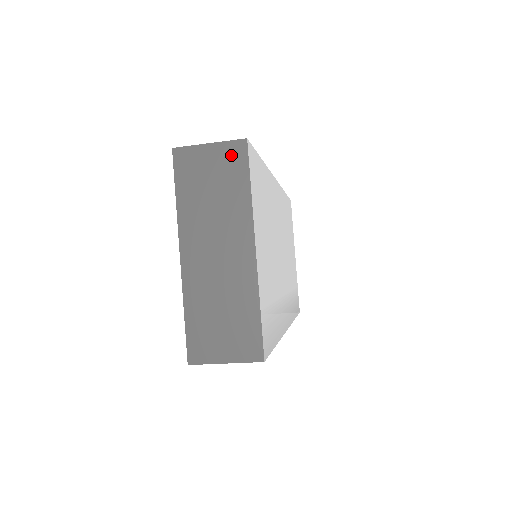
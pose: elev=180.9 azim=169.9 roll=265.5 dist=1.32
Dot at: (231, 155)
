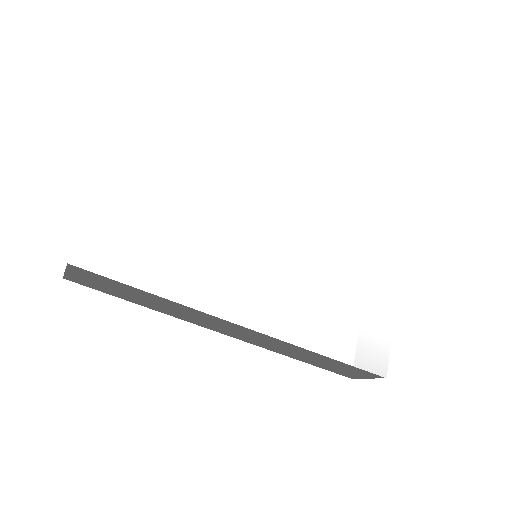
Dot at: occluded
